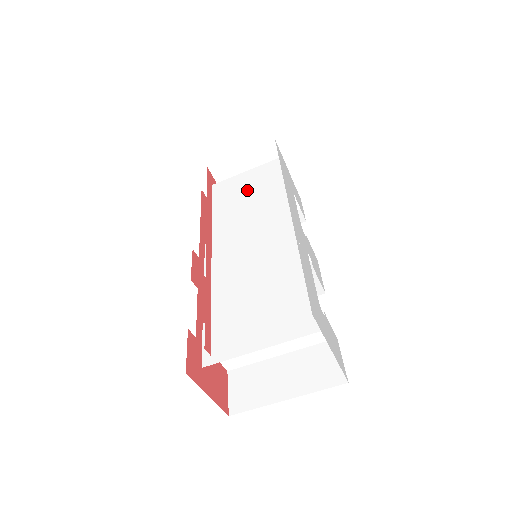
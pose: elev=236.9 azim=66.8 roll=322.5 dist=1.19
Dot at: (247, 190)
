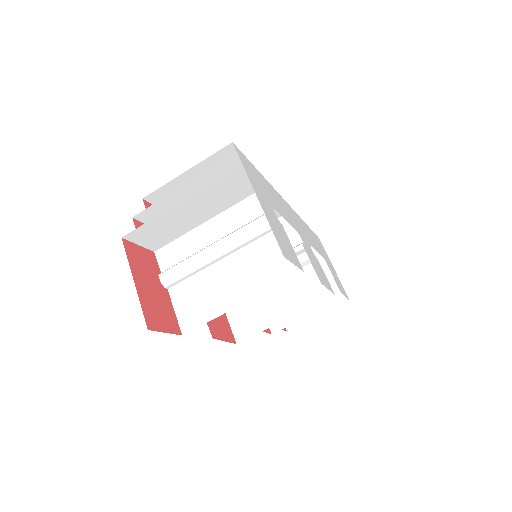
Dot at: occluded
